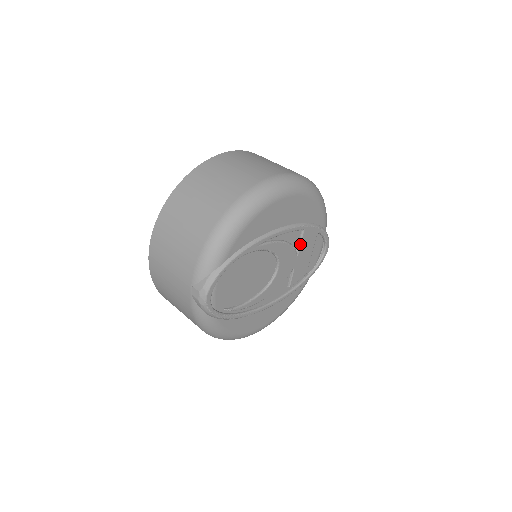
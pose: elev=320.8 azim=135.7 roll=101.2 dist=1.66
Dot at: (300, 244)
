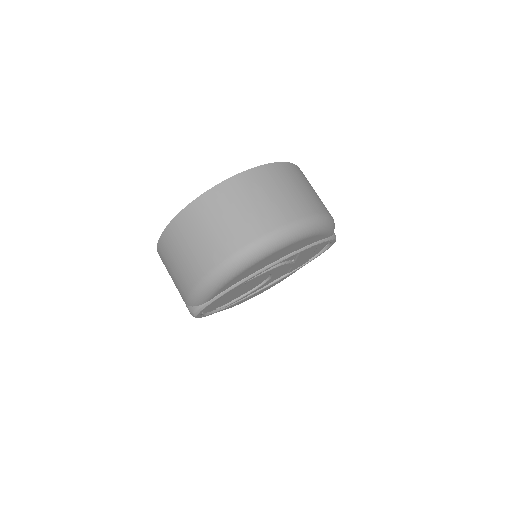
Dot at: (296, 258)
